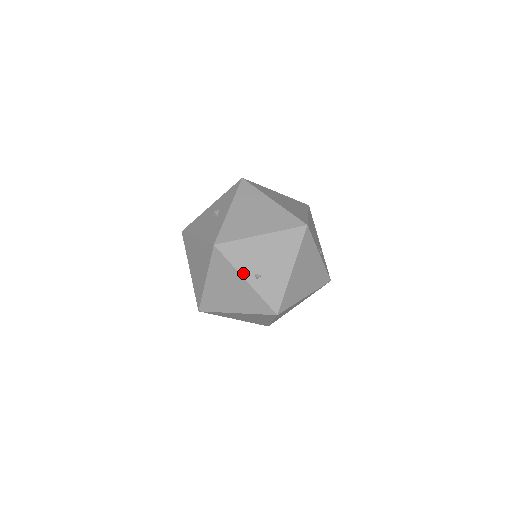
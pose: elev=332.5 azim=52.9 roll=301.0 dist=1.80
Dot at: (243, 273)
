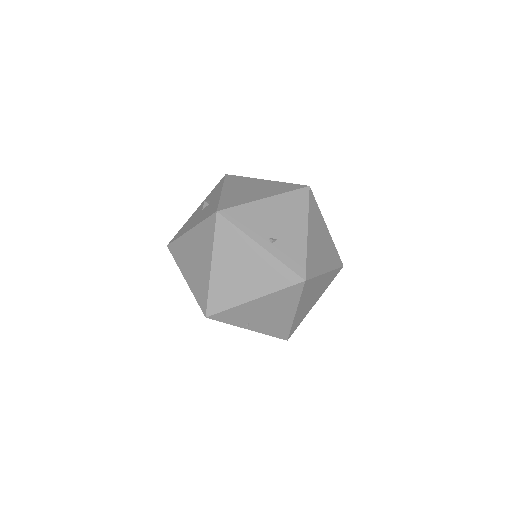
Dot at: (255, 238)
